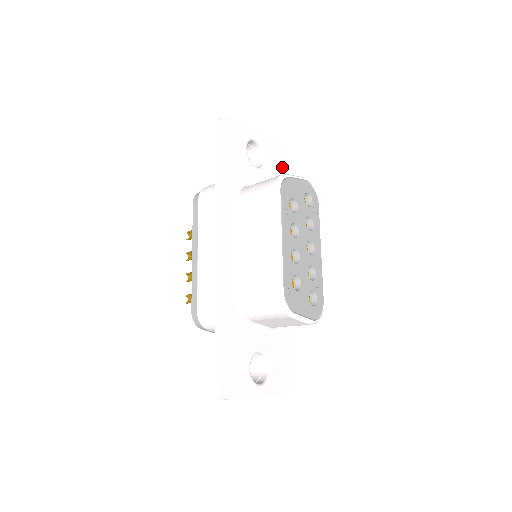
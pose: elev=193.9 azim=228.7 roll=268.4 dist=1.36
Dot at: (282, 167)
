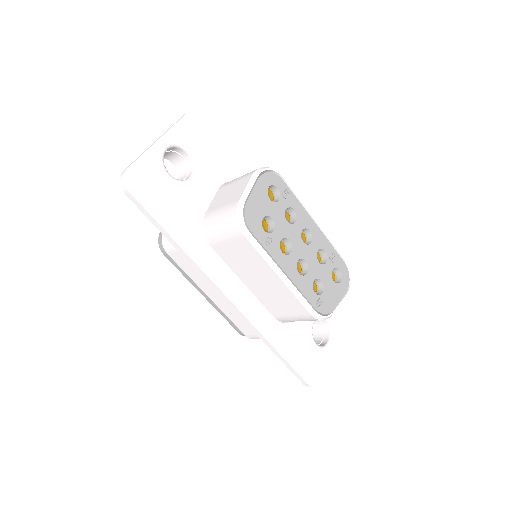
Dot at: (209, 136)
